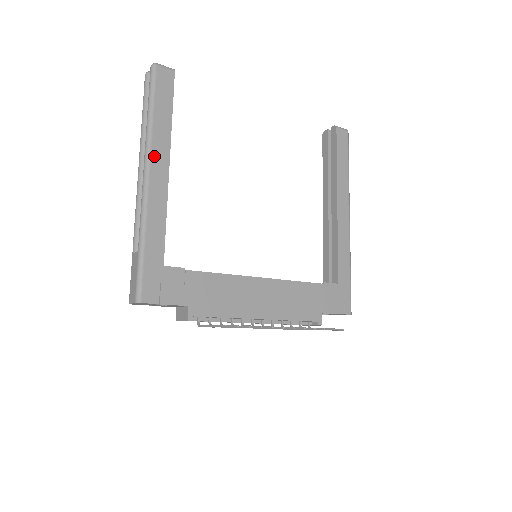
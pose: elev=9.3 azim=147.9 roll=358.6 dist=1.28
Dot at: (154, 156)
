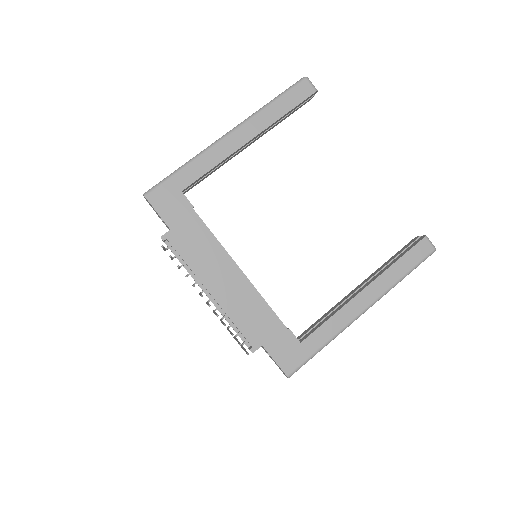
Dot at: (246, 126)
